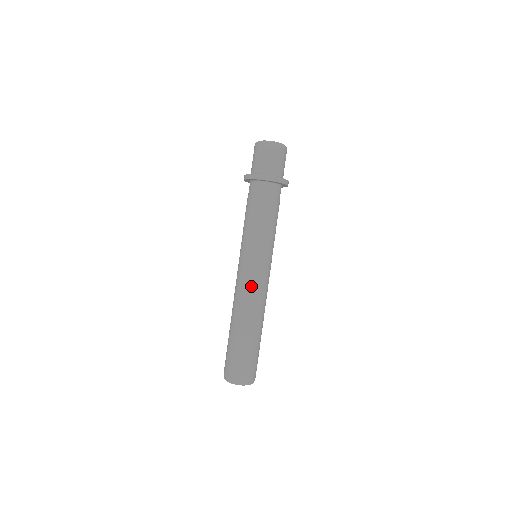
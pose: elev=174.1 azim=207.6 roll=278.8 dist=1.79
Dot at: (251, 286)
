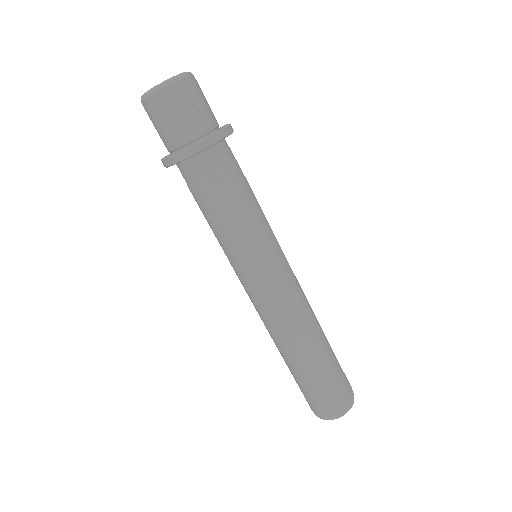
Dot at: (276, 305)
